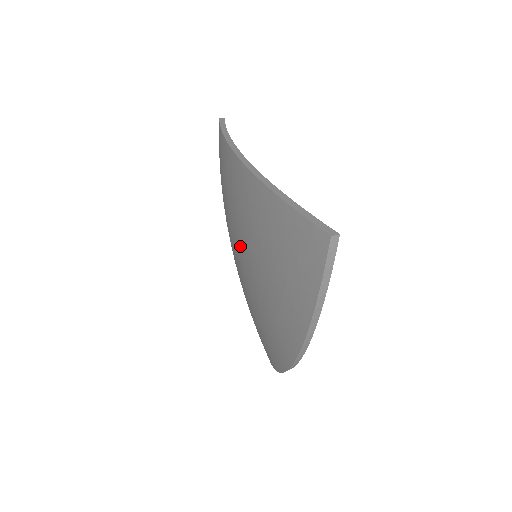
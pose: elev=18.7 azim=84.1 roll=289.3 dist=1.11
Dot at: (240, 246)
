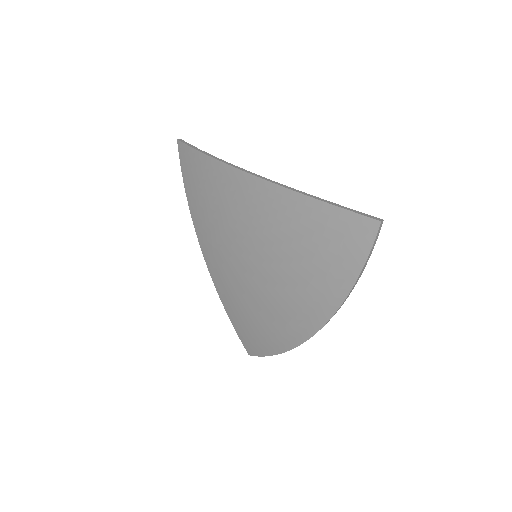
Dot at: (238, 250)
